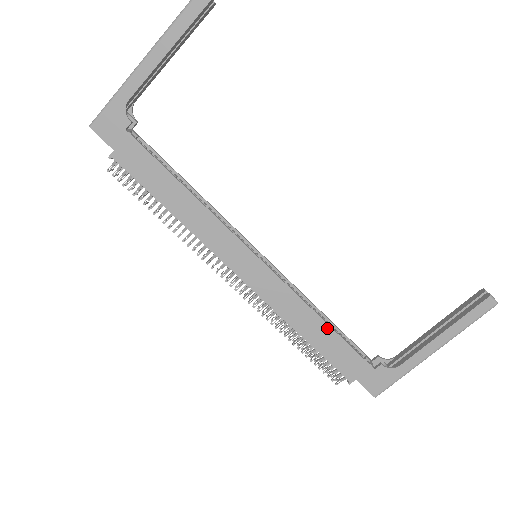
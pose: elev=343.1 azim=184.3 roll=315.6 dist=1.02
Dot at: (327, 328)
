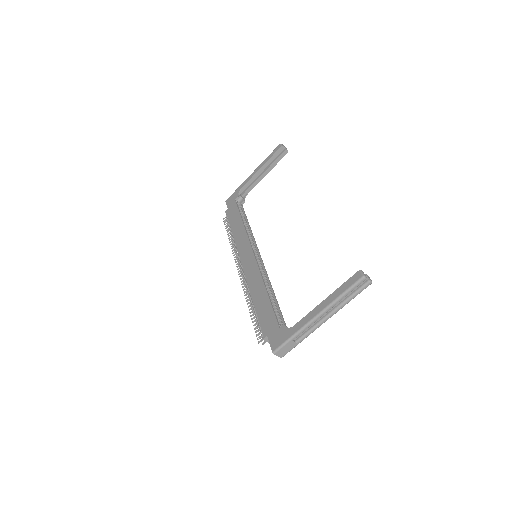
Dot at: (266, 295)
